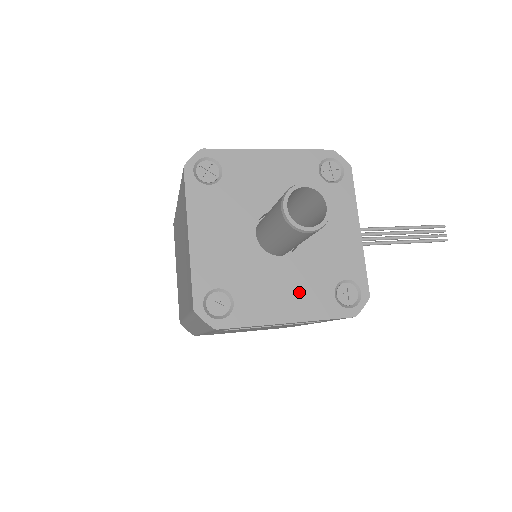
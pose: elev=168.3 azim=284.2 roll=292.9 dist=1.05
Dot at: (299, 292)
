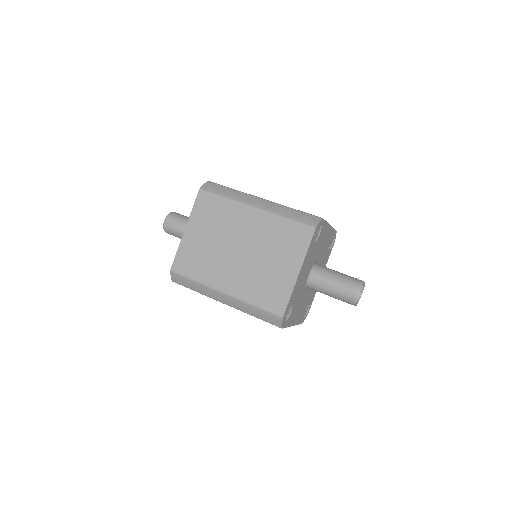
Dot at: (301, 309)
